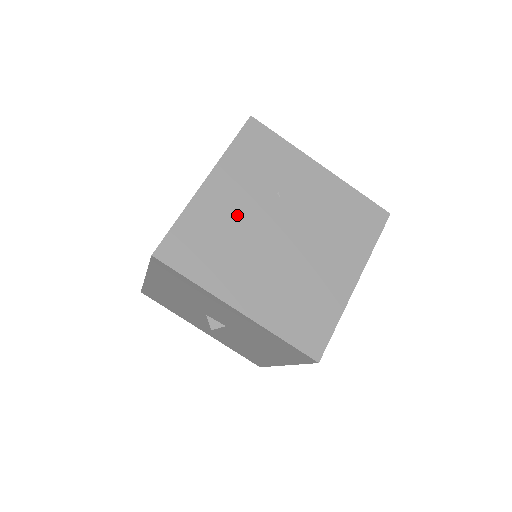
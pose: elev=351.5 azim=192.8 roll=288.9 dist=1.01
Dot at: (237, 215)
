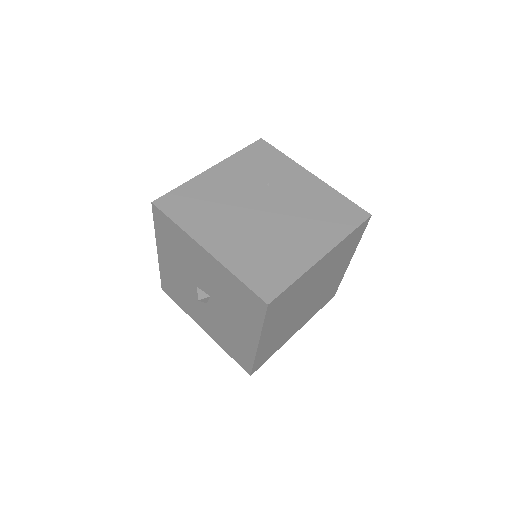
Dot at: (229, 191)
